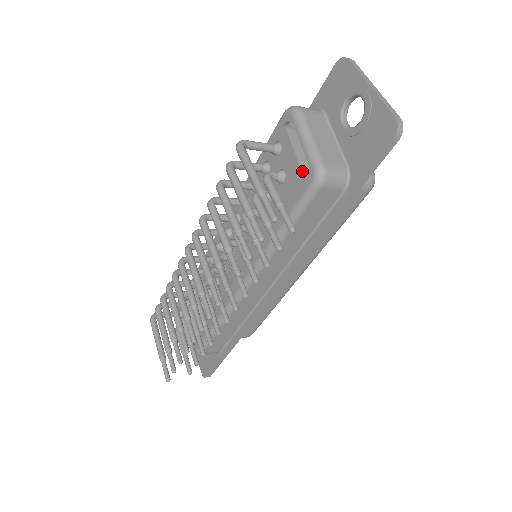
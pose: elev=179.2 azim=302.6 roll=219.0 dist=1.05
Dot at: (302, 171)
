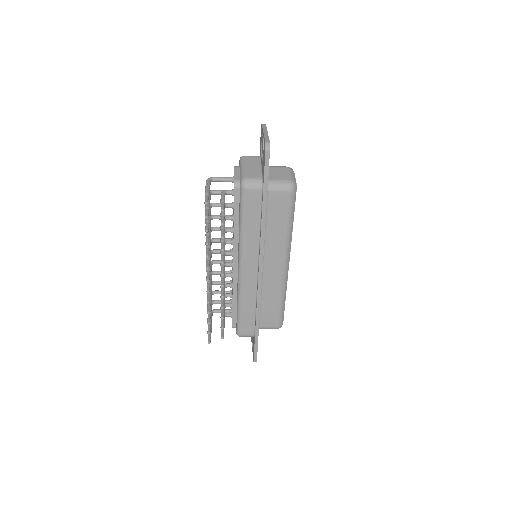
Dot at: (237, 184)
